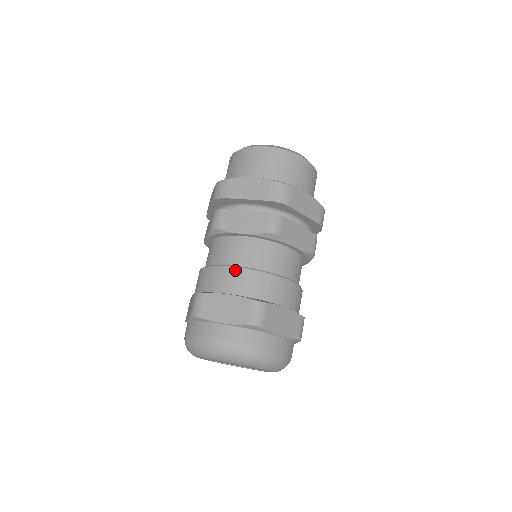
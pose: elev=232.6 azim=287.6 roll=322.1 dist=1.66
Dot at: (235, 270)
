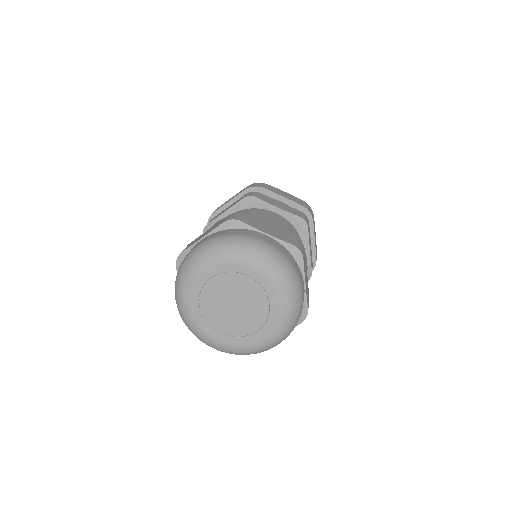
Dot at: (275, 219)
